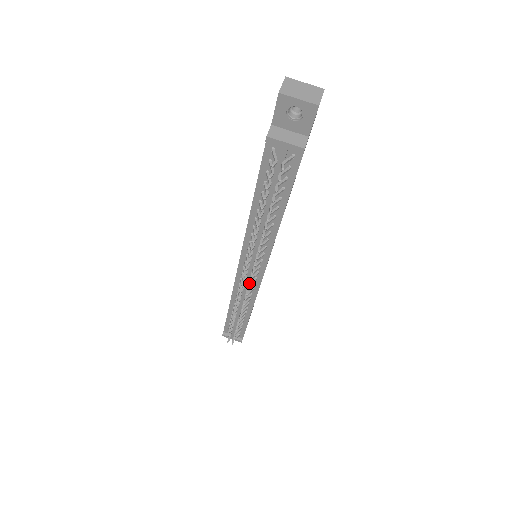
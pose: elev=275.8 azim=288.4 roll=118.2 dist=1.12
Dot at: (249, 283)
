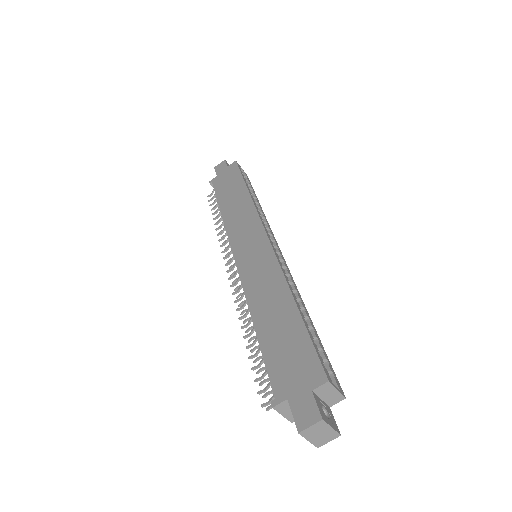
Dot at: occluded
